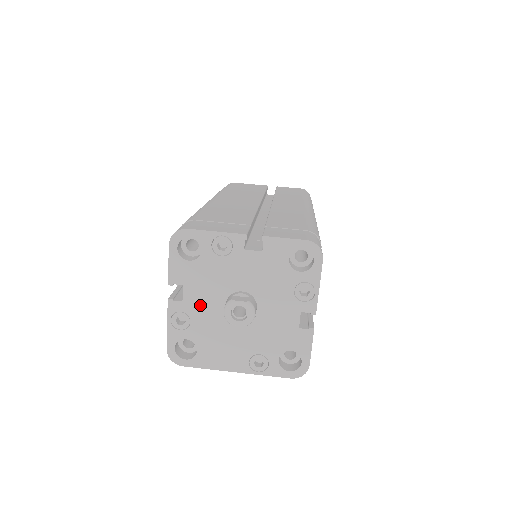
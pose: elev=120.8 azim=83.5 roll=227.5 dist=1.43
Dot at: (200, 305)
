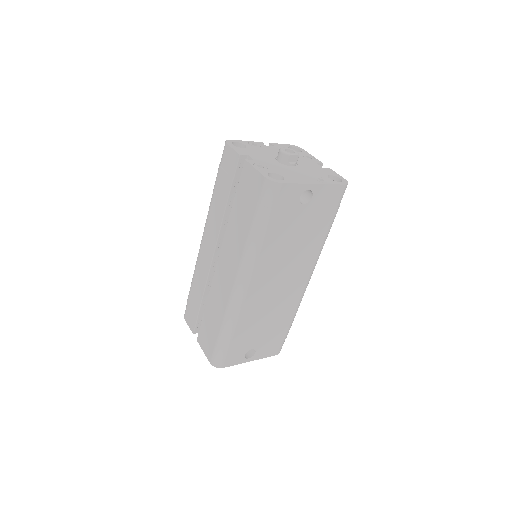
Dot at: (265, 161)
